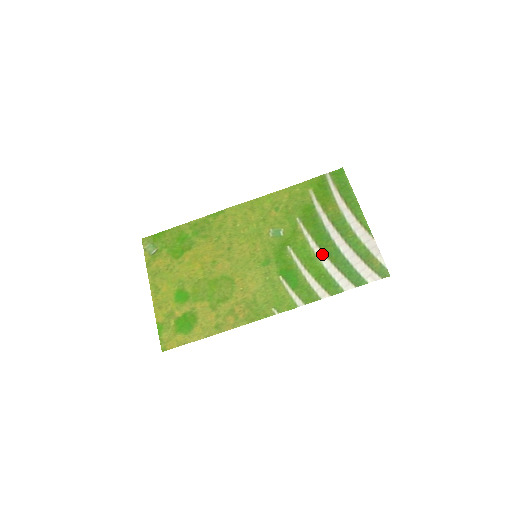
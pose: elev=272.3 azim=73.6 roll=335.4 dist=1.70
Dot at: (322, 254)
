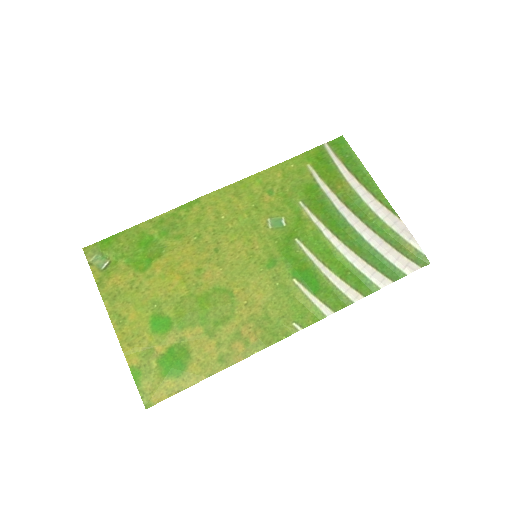
Dot at: (342, 245)
